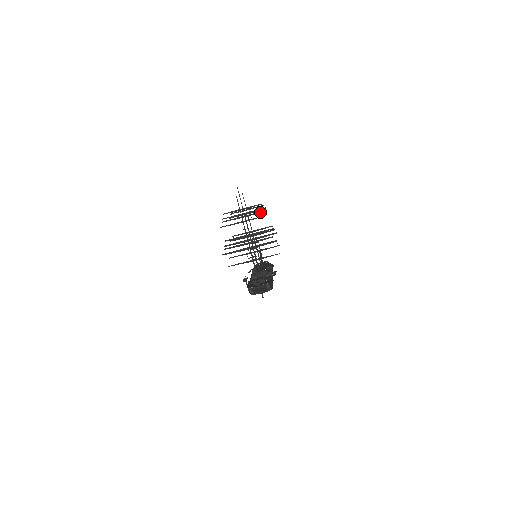
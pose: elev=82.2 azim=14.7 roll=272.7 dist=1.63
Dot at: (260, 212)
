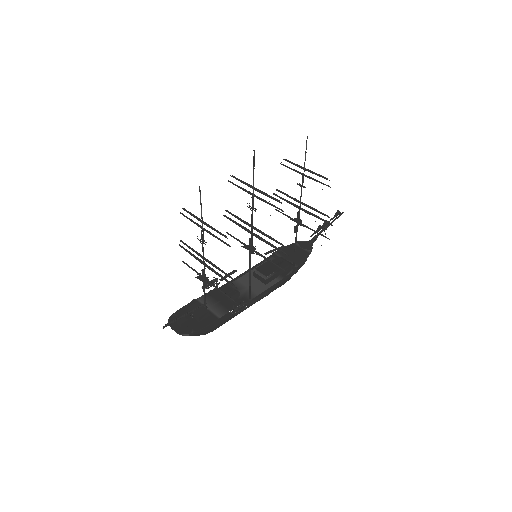
Dot at: (225, 236)
